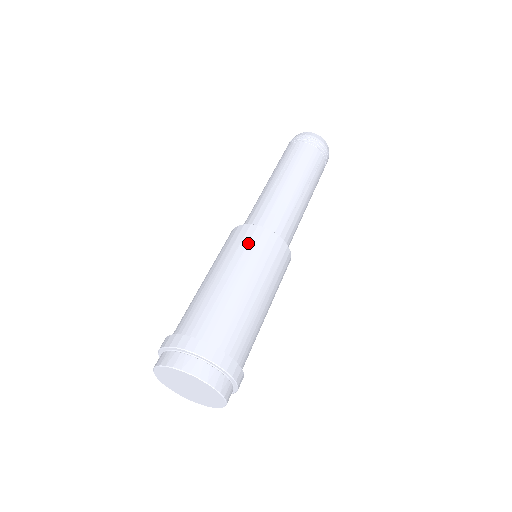
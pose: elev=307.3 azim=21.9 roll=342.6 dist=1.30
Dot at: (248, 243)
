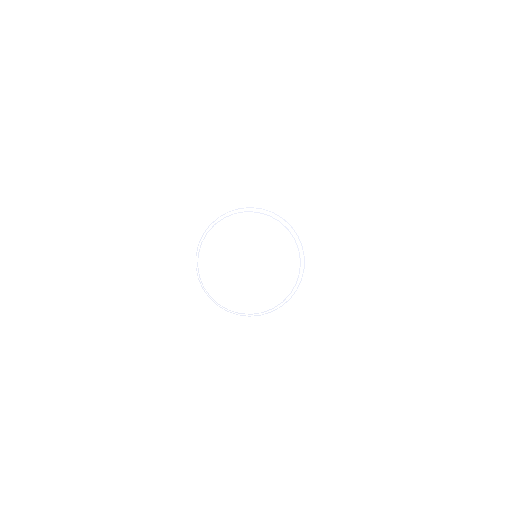
Dot at: occluded
